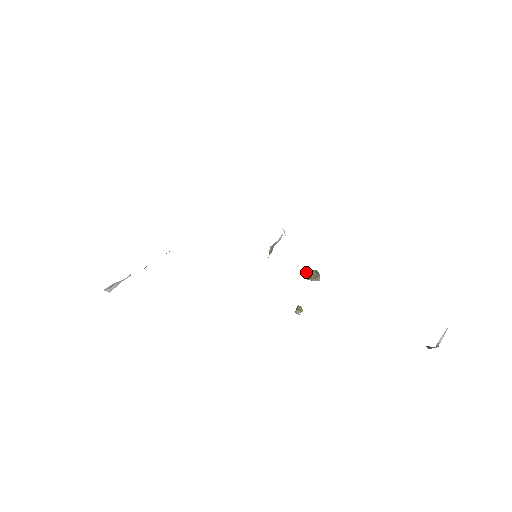
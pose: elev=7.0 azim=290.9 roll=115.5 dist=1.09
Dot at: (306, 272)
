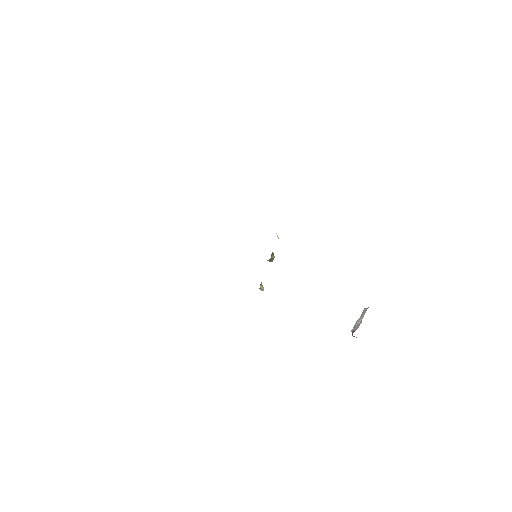
Dot at: (272, 259)
